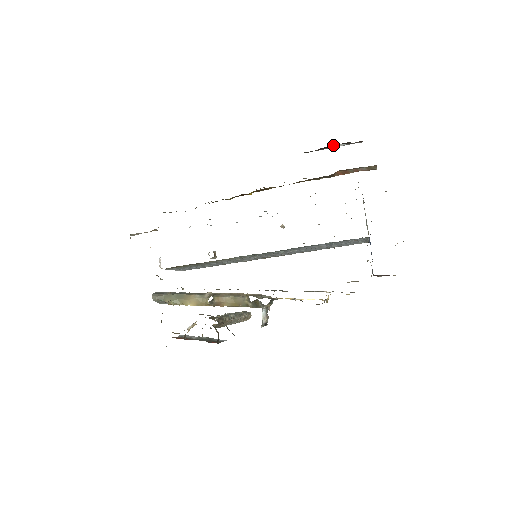
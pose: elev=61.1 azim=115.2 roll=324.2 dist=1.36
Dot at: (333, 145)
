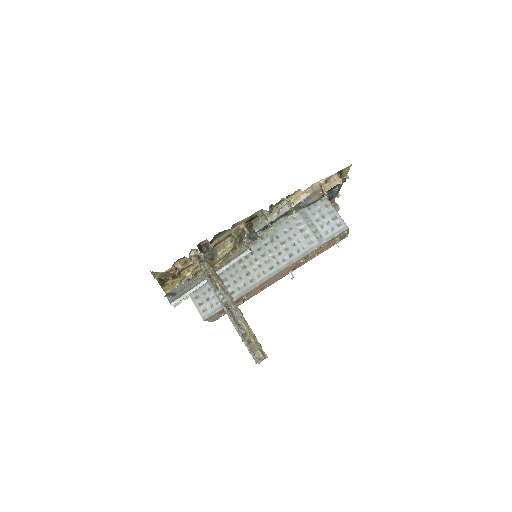
Dot at: occluded
